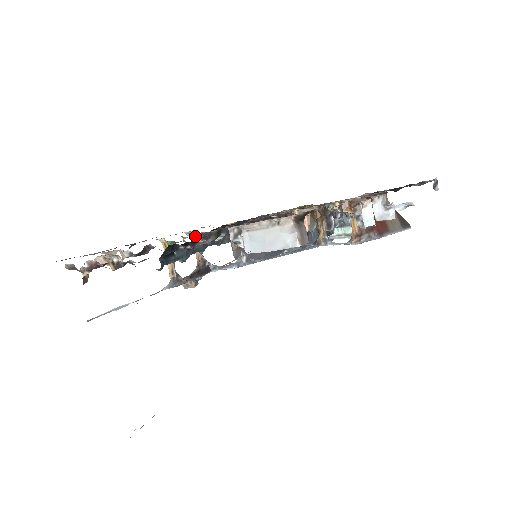
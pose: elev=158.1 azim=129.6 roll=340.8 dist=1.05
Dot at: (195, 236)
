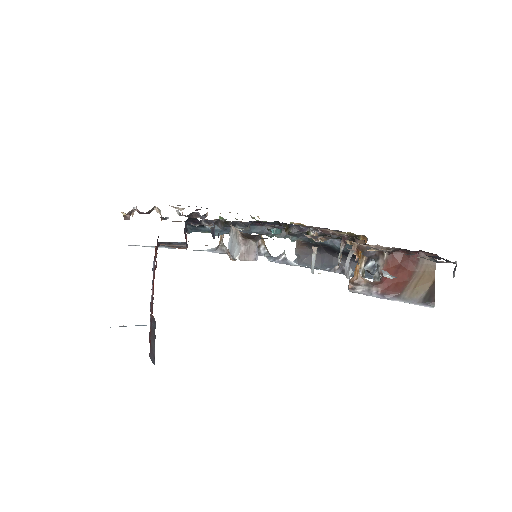
Dot at: occluded
